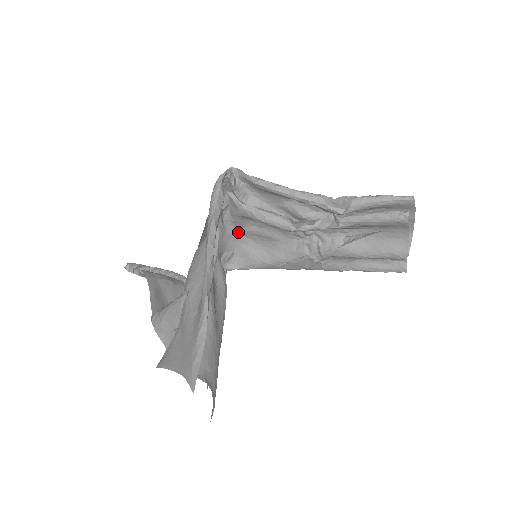
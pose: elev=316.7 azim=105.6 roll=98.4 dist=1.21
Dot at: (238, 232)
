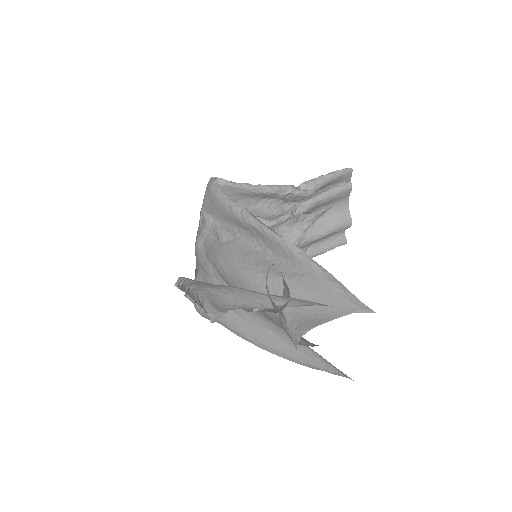
Dot at: occluded
